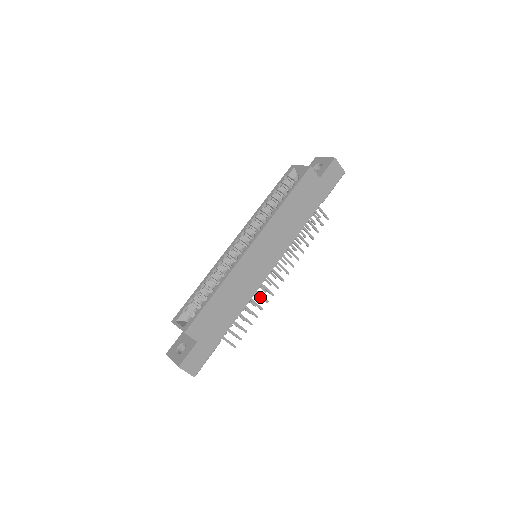
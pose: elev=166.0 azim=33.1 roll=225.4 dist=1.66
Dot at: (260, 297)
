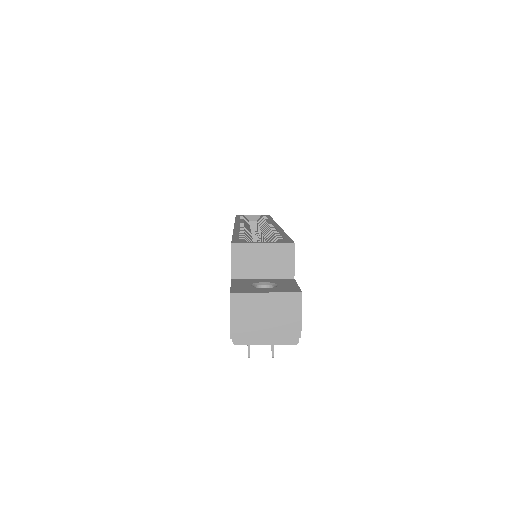
Dot at: occluded
